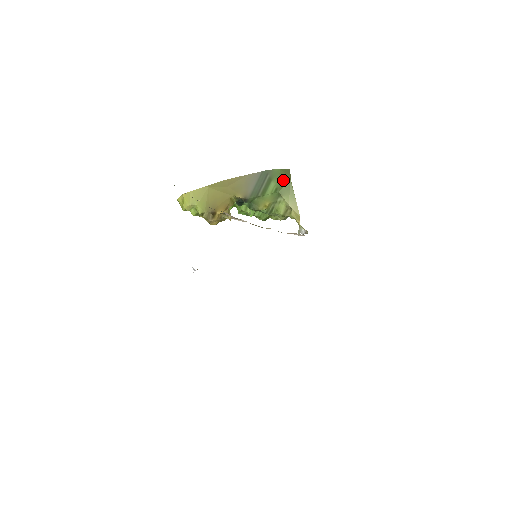
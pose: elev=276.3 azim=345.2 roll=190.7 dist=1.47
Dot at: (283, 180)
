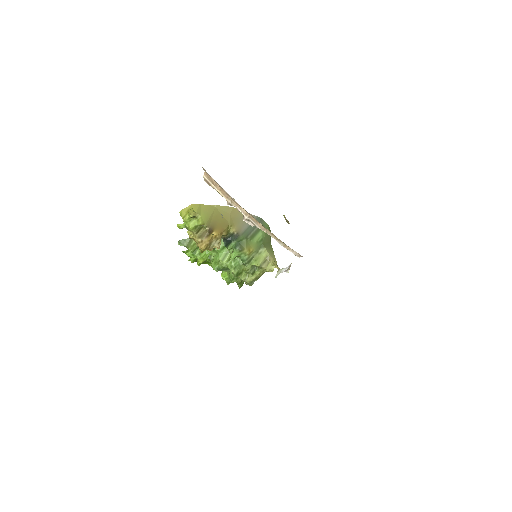
Dot at: (267, 237)
